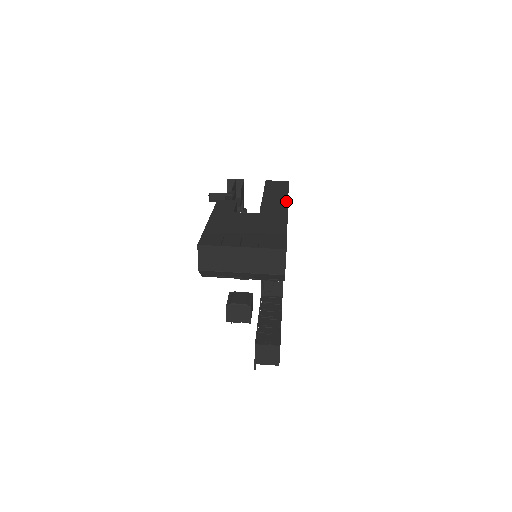
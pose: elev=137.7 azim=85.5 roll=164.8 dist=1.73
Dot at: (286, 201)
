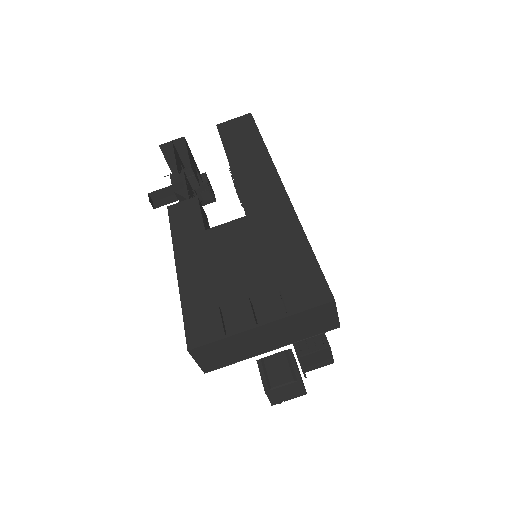
Dot at: (271, 165)
